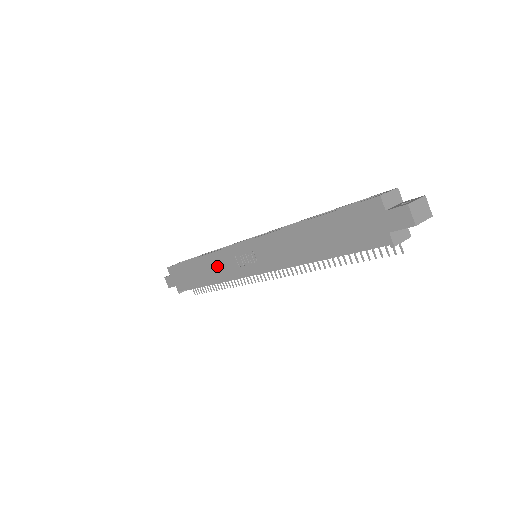
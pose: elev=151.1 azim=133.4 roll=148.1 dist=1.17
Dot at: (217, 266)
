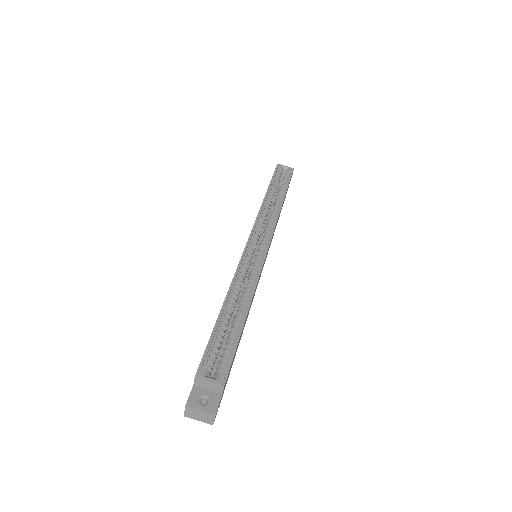
Dot at: occluded
